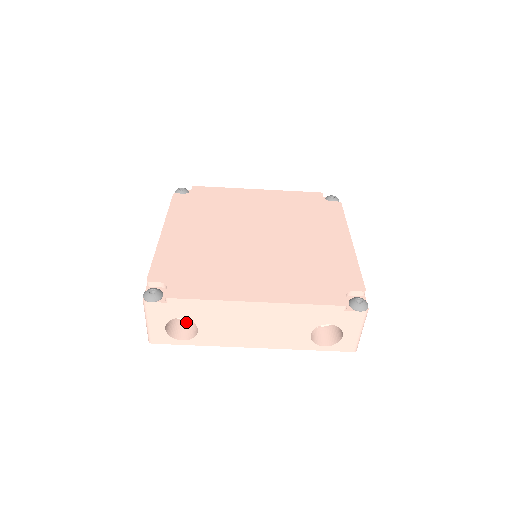
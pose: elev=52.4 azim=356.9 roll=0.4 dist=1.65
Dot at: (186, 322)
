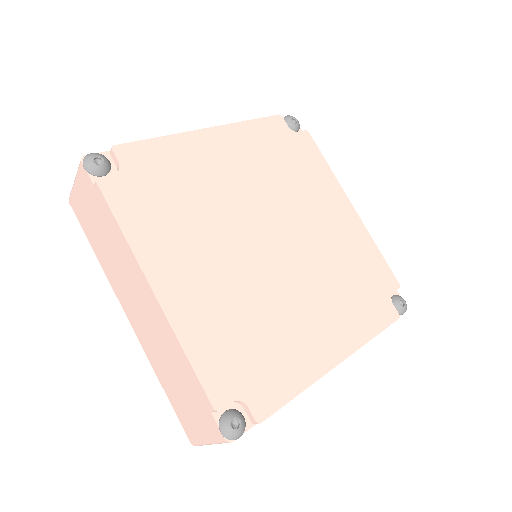
Dot at: occluded
